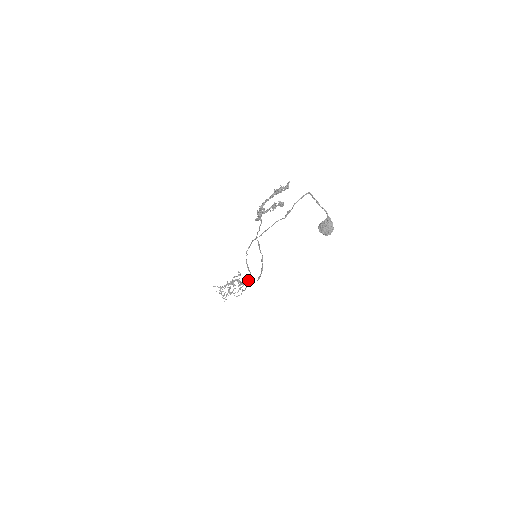
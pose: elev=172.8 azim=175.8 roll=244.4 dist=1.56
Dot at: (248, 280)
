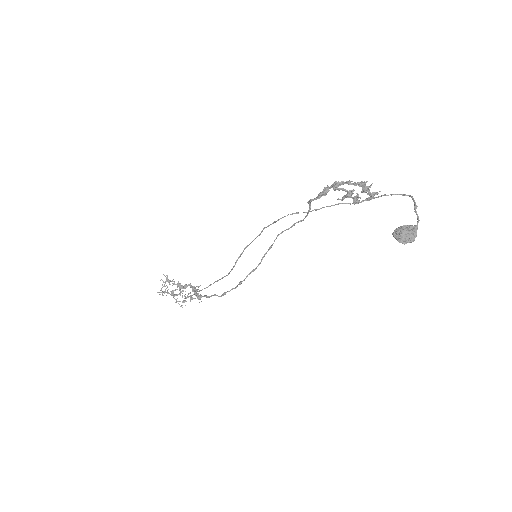
Dot at: occluded
